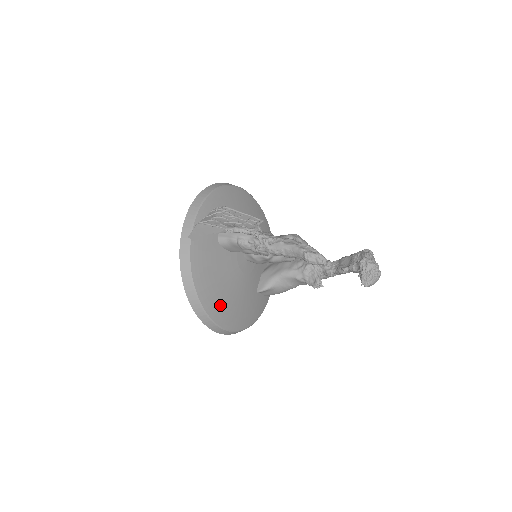
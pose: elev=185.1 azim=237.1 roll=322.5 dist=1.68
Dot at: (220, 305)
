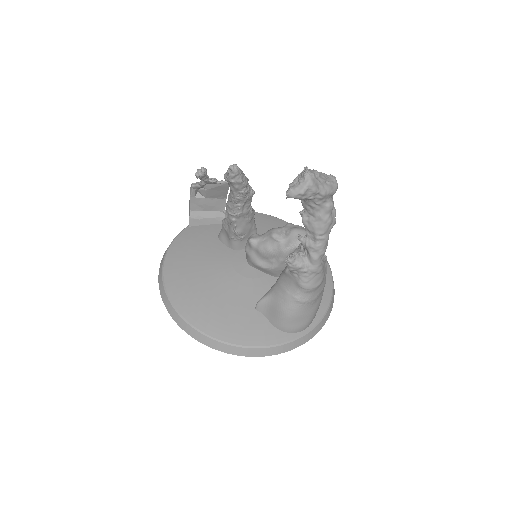
Dot at: (185, 284)
